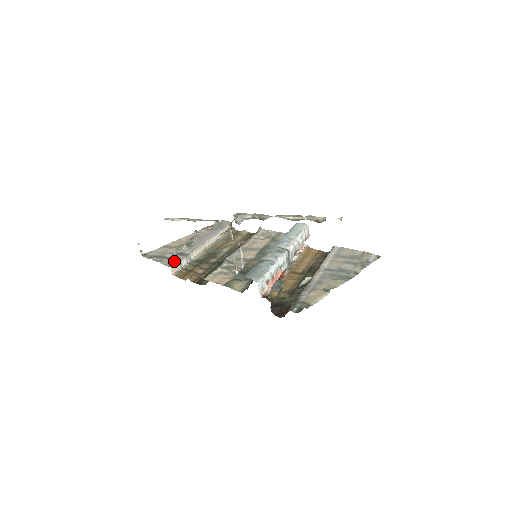
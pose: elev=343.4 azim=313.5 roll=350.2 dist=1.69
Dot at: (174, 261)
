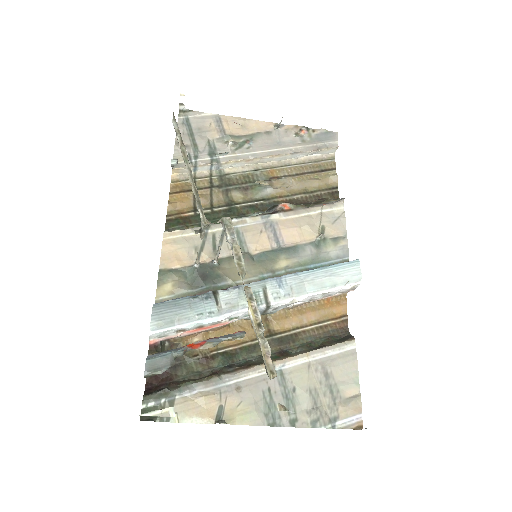
Dot at: (190, 159)
